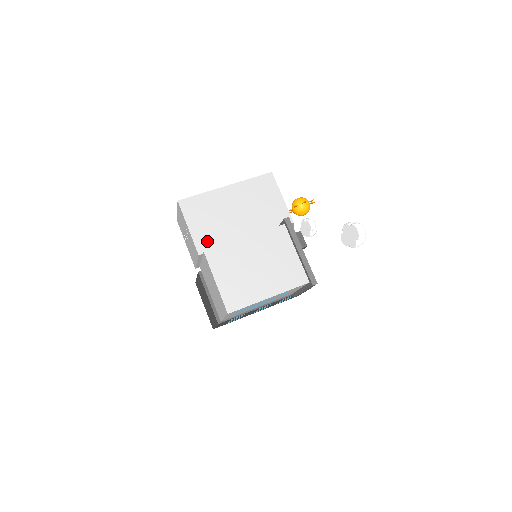
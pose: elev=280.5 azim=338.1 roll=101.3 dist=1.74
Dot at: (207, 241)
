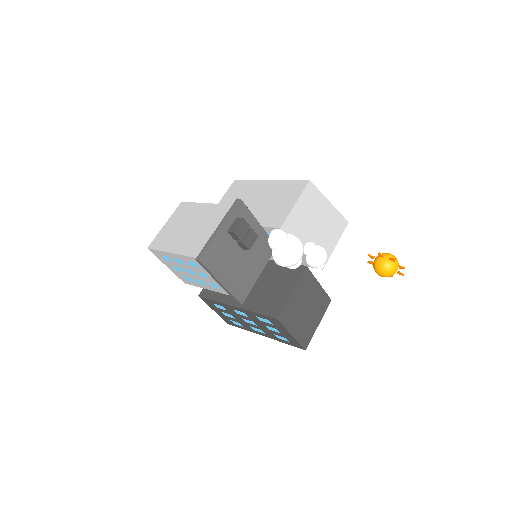
Dot at: occluded
